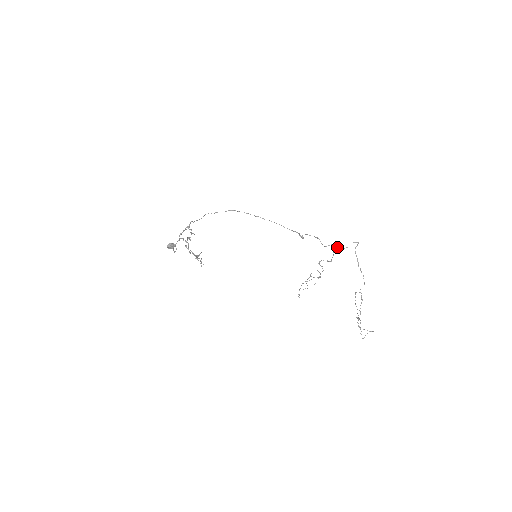
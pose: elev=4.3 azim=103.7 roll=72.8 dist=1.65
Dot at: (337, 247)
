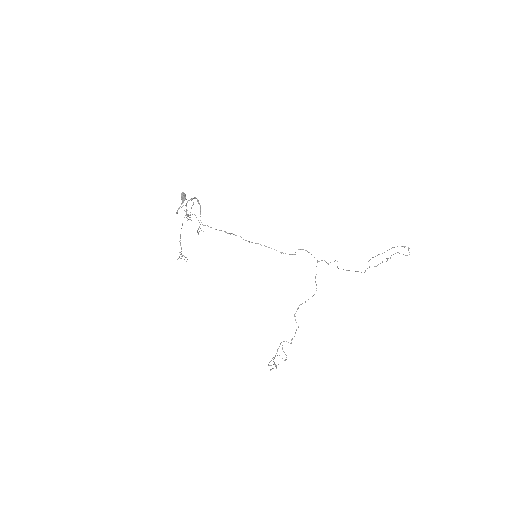
Dot at: occluded
